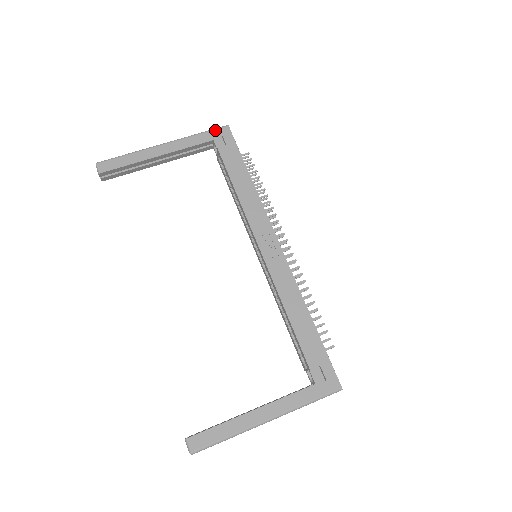
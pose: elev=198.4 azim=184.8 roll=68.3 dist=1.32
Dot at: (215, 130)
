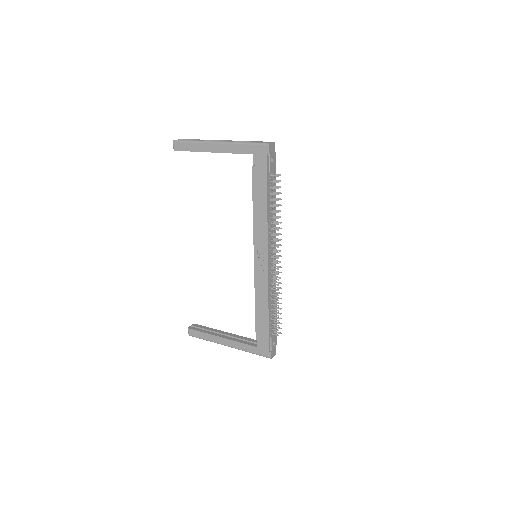
Dot at: (257, 145)
